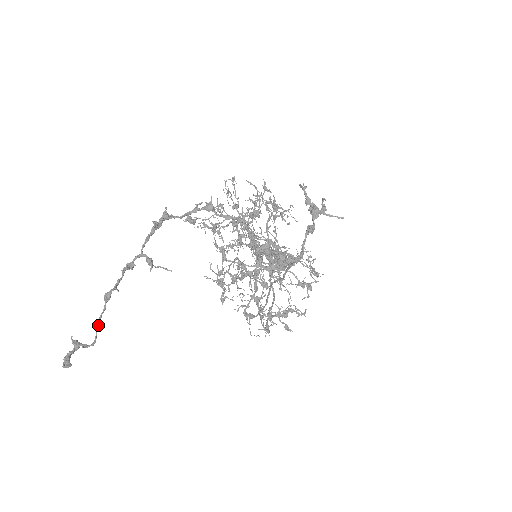
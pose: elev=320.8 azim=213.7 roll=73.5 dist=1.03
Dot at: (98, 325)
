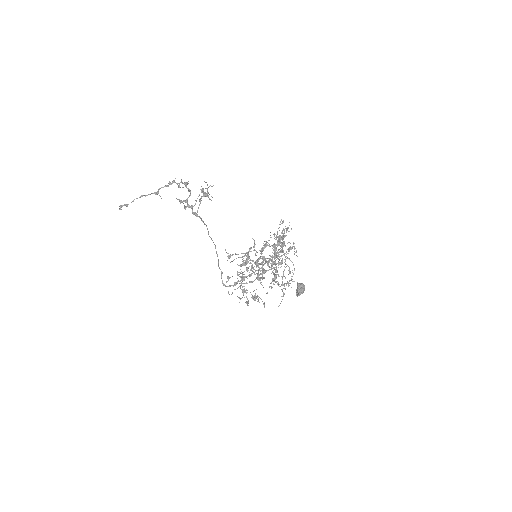
Dot at: occluded
